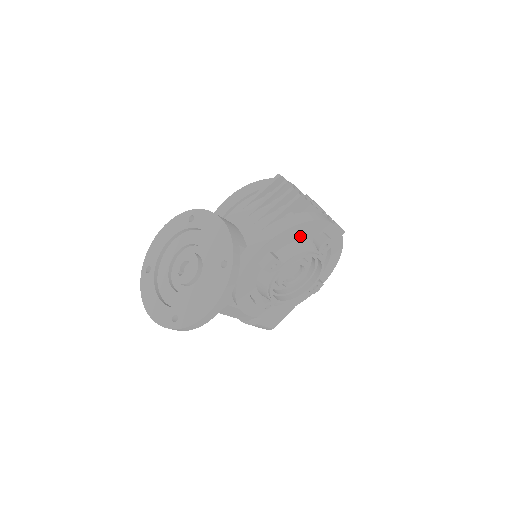
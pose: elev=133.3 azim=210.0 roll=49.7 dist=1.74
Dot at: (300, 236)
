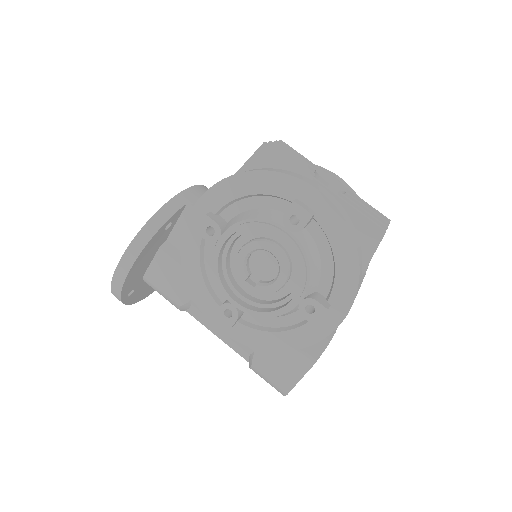
Dot at: (262, 201)
